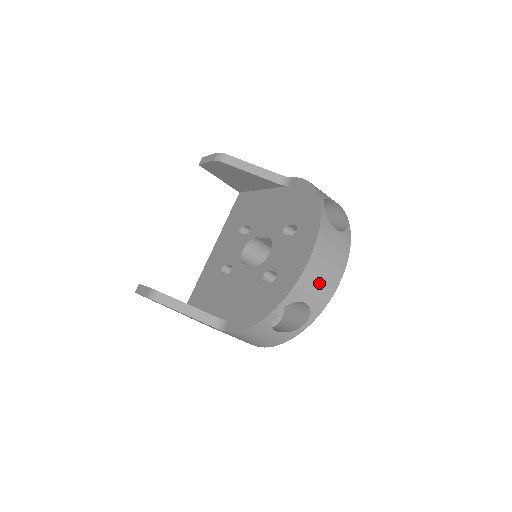
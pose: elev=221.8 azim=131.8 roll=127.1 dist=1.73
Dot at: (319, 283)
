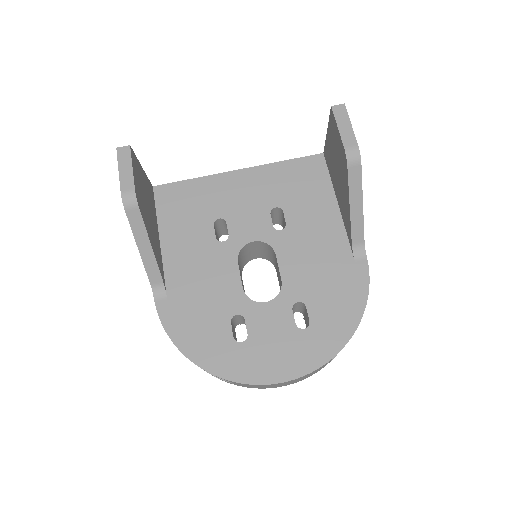
Dot at: occluded
